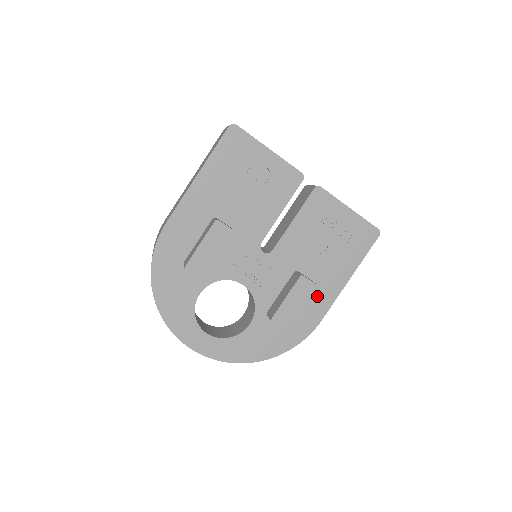
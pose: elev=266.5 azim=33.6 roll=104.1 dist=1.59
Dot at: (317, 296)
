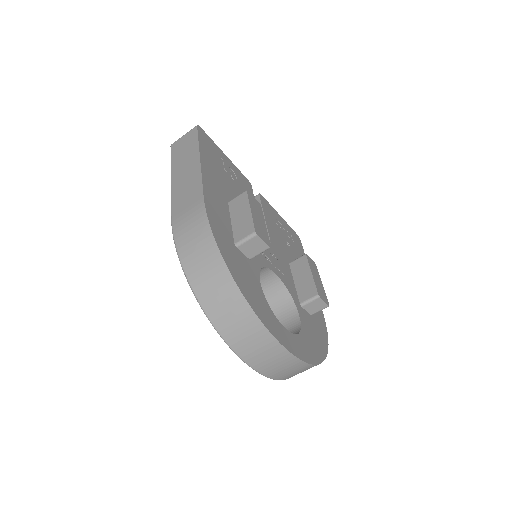
Dot at: occluded
